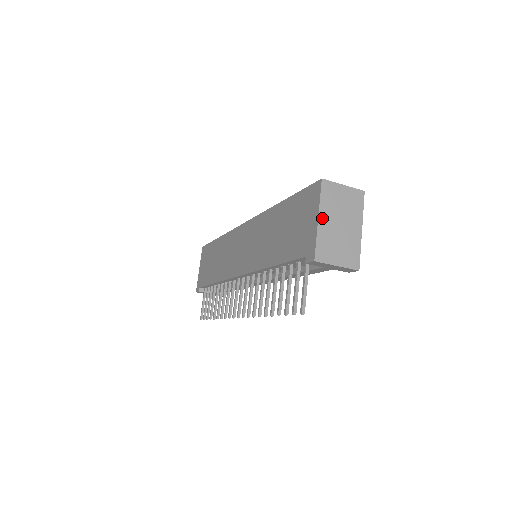
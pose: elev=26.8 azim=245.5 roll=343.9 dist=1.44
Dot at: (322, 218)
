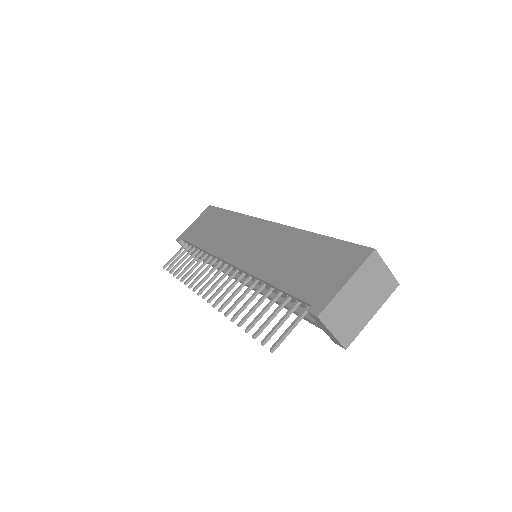
Dot at: (350, 284)
